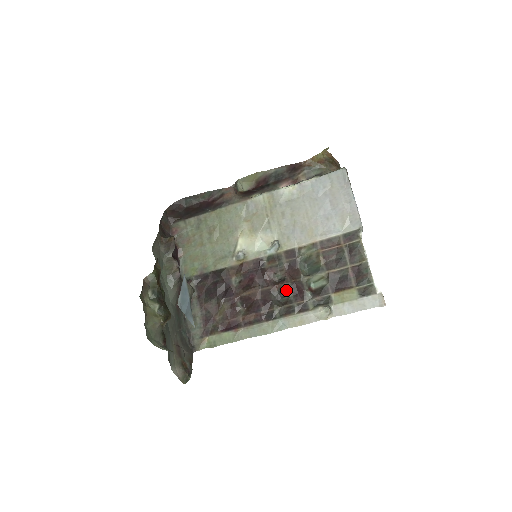
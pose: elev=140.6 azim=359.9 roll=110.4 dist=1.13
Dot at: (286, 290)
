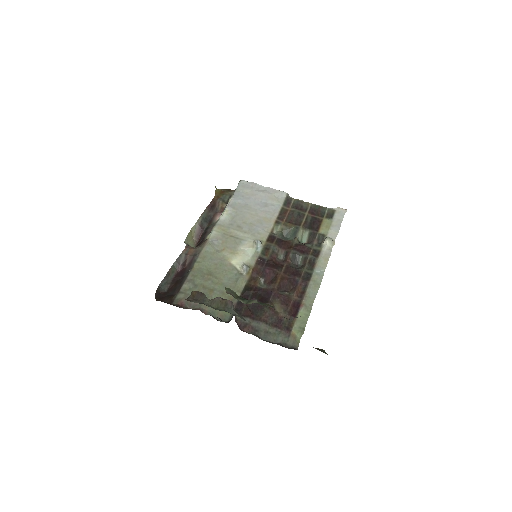
Dot at: (295, 256)
